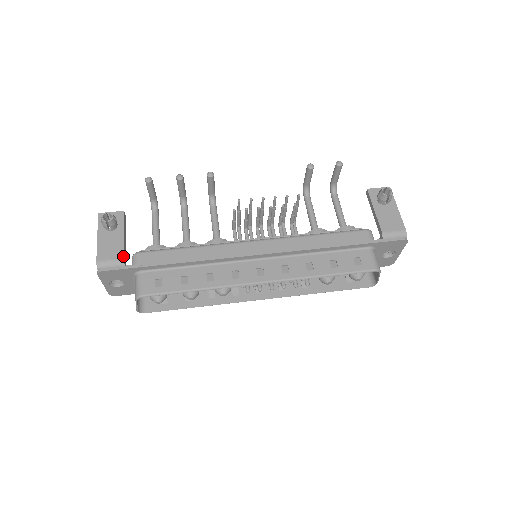
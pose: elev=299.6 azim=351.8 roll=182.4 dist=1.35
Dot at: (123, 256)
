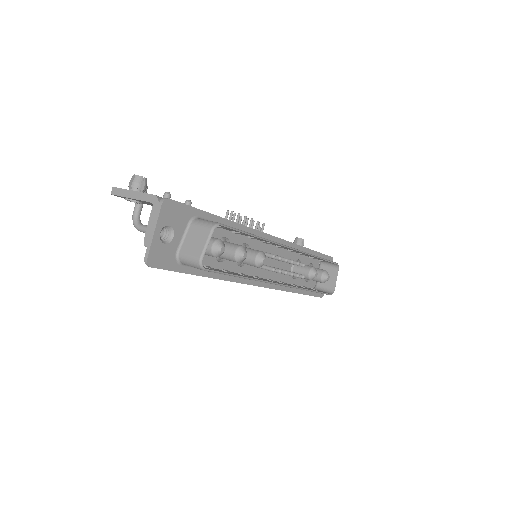
Dot at: occluded
